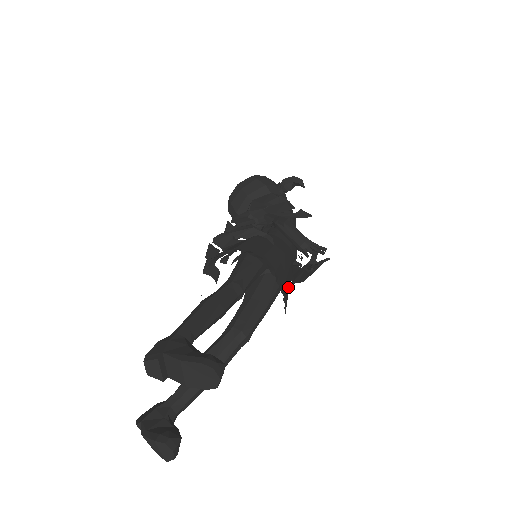
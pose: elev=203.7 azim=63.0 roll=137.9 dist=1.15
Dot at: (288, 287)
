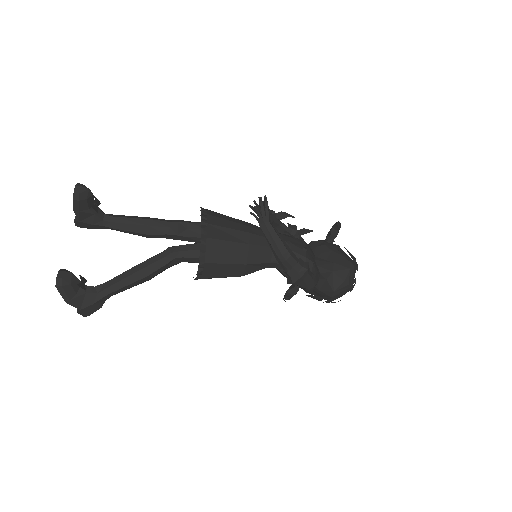
Dot at: (224, 225)
